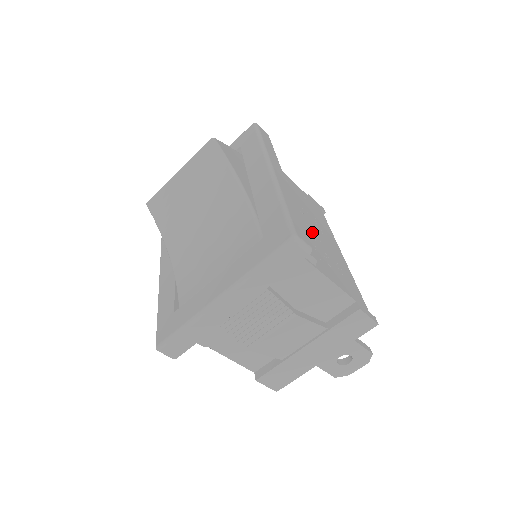
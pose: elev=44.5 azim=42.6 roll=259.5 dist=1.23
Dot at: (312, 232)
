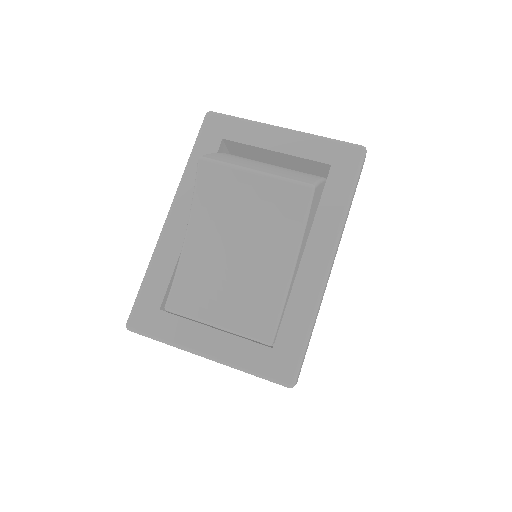
Dot at: occluded
